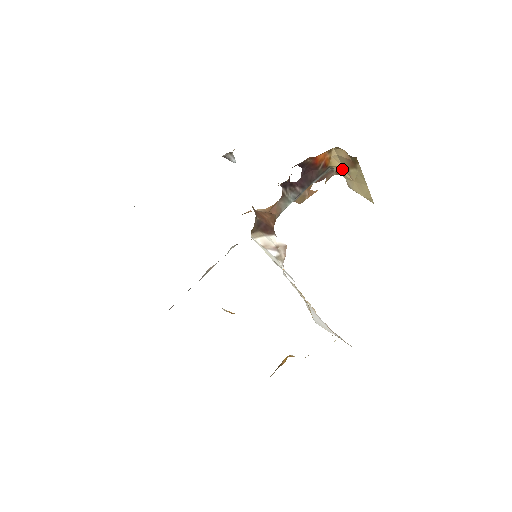
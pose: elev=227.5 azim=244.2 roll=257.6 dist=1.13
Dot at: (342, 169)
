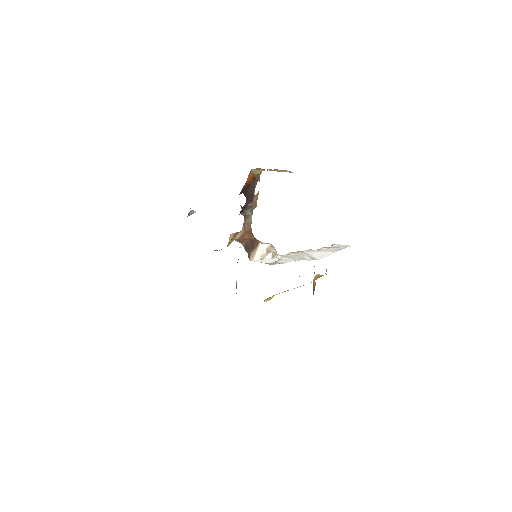
Dot at: (264, 170)
